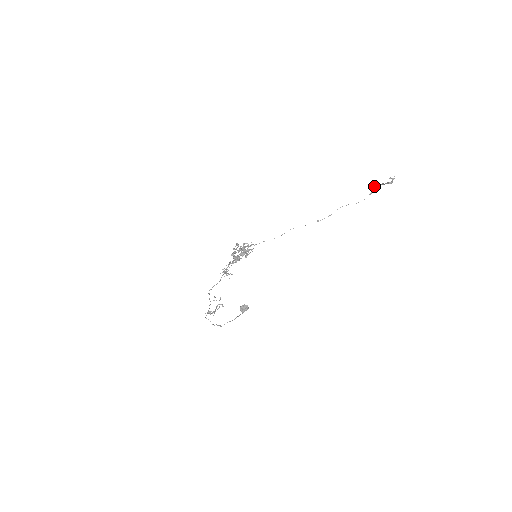
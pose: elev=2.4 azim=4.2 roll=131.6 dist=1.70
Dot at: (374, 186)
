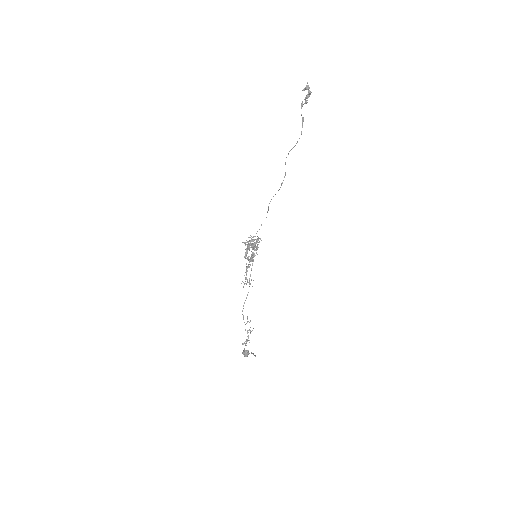
Dot at: (301, 105)
